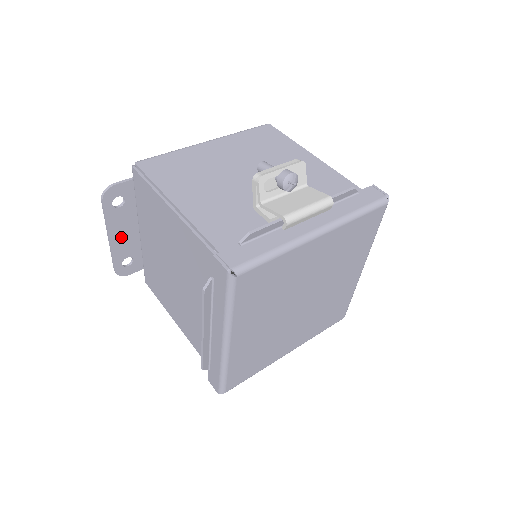
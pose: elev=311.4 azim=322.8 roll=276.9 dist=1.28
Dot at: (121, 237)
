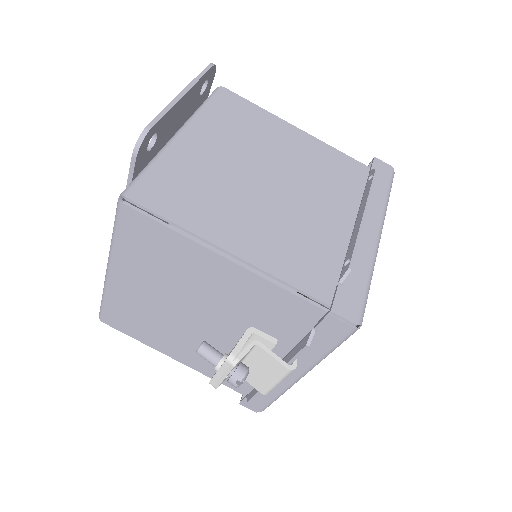
Dot at: occluded
